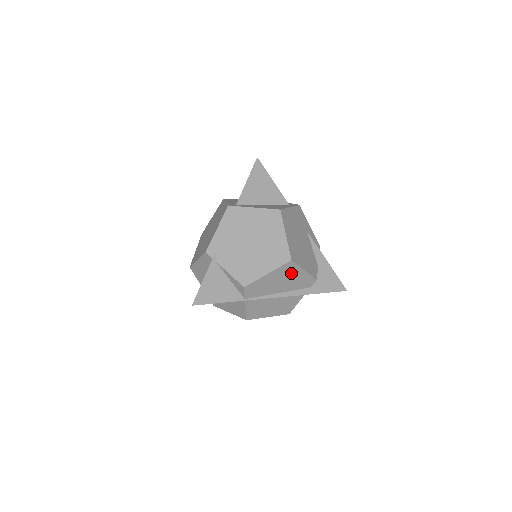
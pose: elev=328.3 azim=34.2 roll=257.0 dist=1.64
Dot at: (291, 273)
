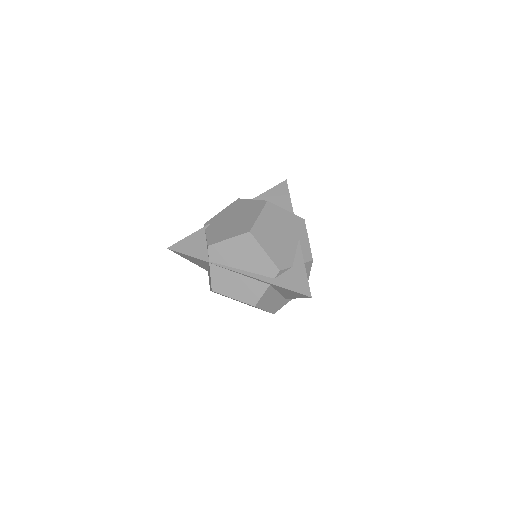
Dot at: (251, 249)
